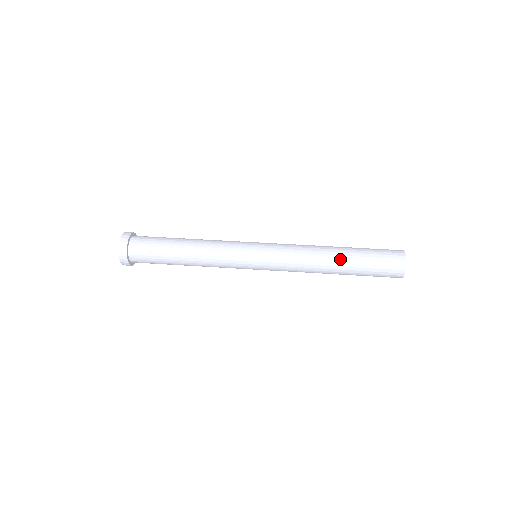
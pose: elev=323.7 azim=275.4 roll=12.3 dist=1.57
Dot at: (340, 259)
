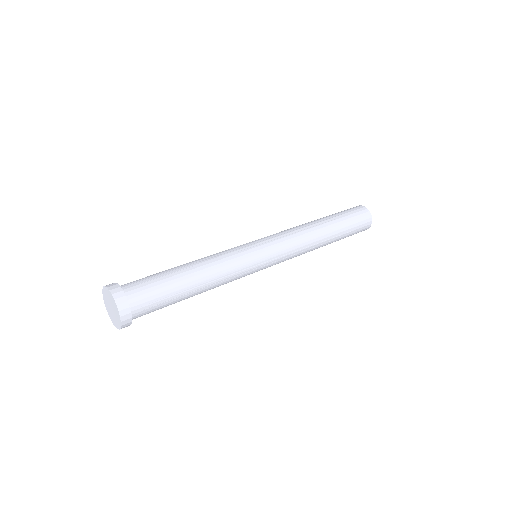
Dot at: (321, 220)
